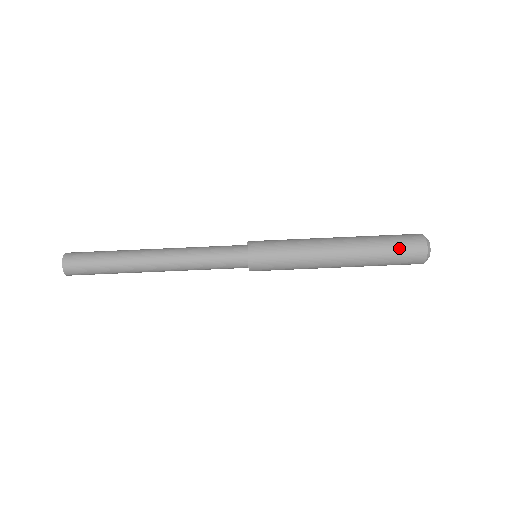
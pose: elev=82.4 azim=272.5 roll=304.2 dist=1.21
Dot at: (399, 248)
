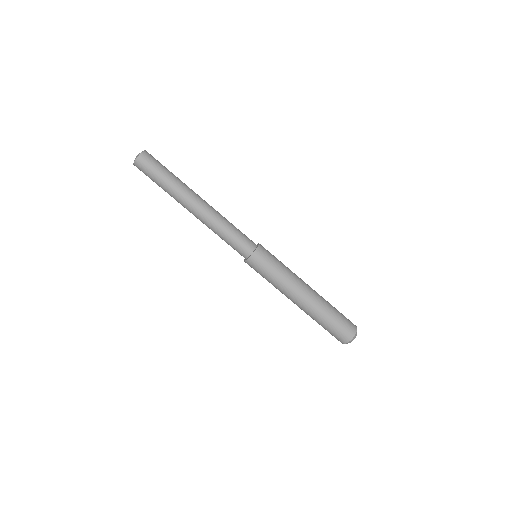
Dot at: (341, 319)
